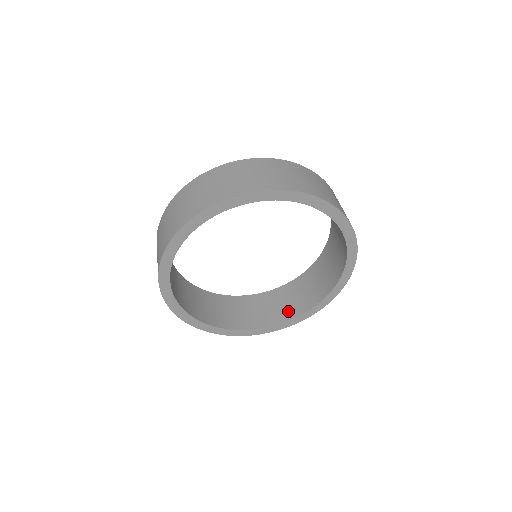
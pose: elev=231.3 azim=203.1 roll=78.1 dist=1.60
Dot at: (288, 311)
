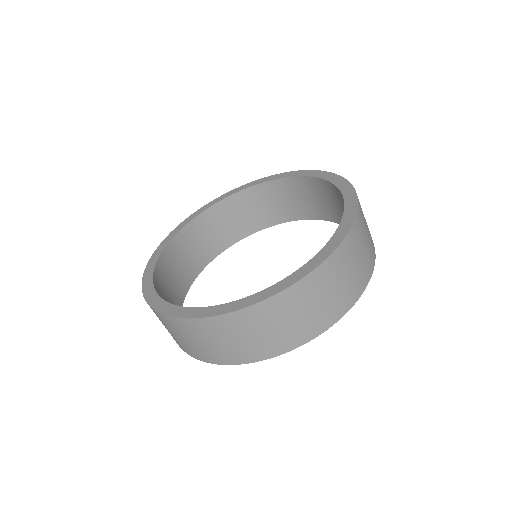
Dot at: (256, 221)
